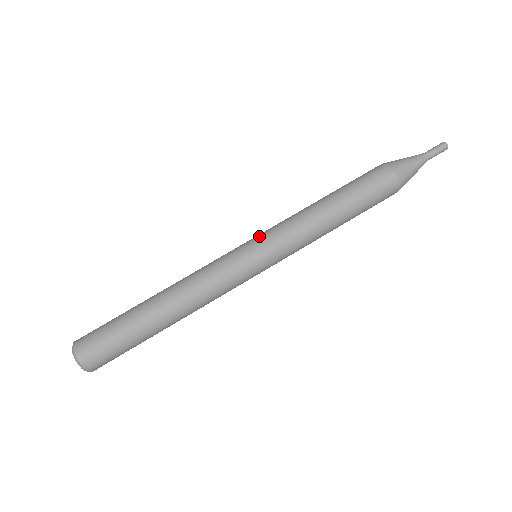
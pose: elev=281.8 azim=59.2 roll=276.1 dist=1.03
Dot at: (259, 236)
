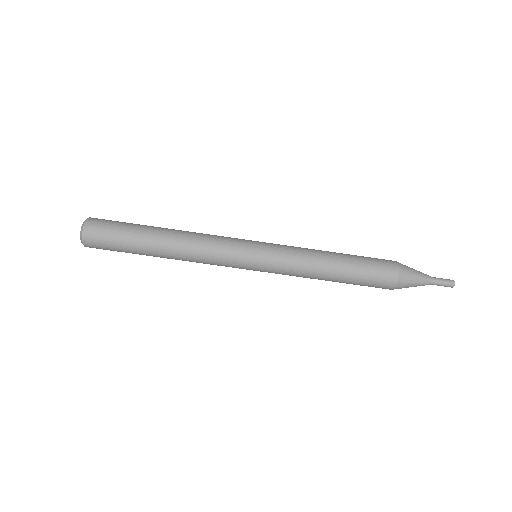
Dot at: (266, 262)
